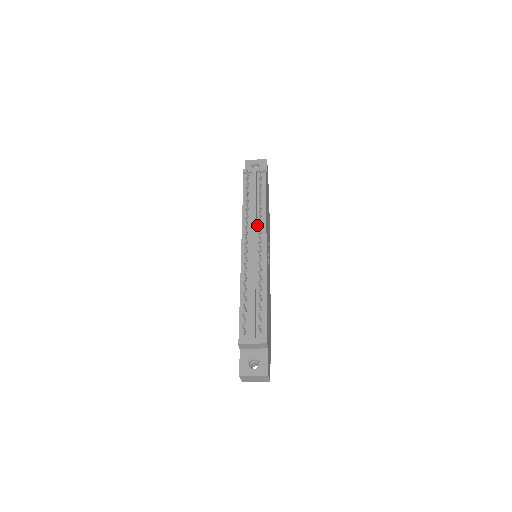
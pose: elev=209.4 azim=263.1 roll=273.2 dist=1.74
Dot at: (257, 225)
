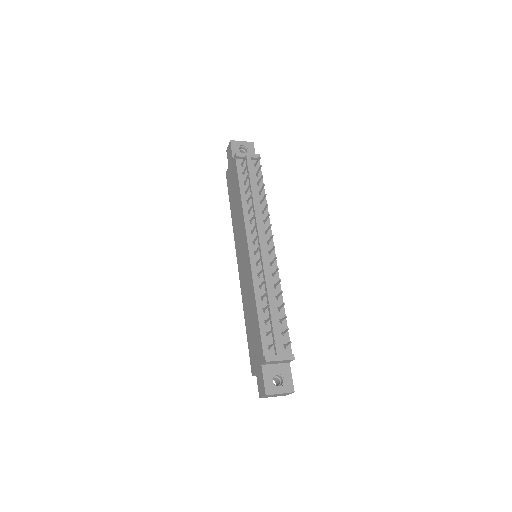
Dot at: (261, 223)
